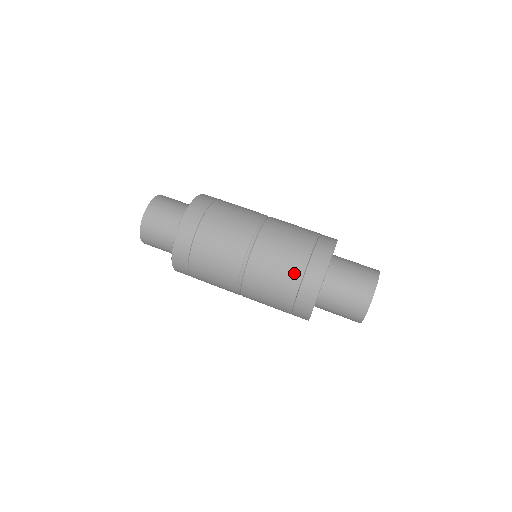
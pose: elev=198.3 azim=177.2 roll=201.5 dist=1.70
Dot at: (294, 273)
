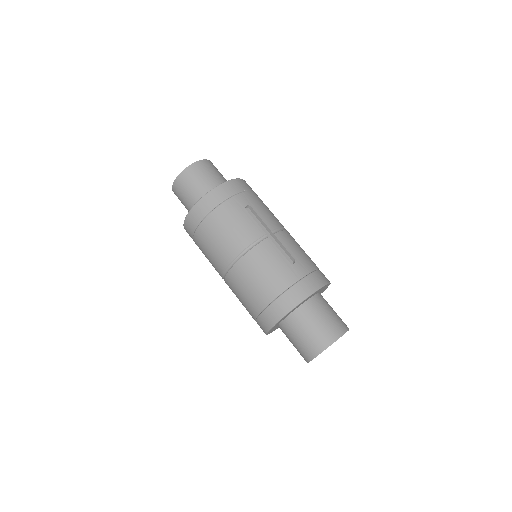
Dot at: (250, 313)
